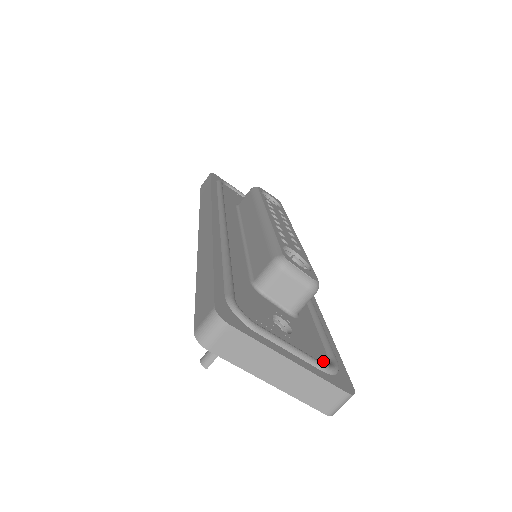
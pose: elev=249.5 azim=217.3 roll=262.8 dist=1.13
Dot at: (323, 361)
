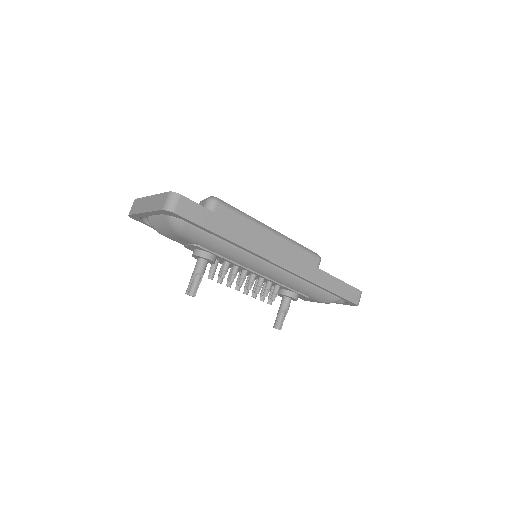
Dot at: occluded
